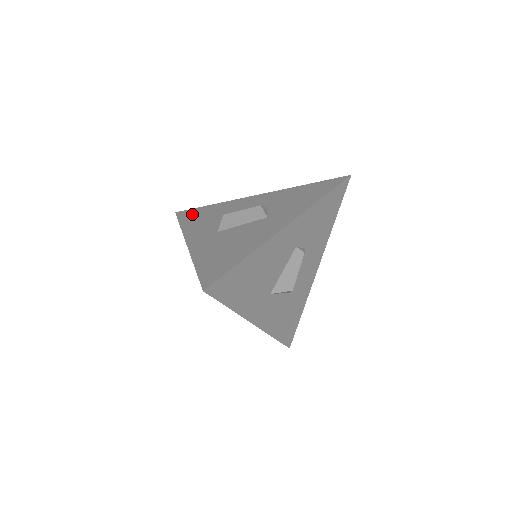
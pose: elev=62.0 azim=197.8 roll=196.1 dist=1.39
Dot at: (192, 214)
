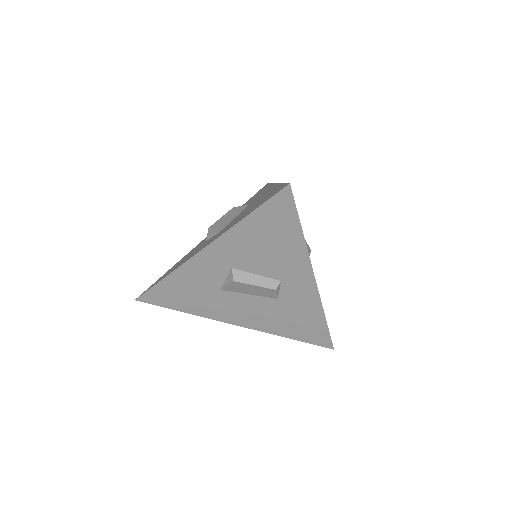
Dot at: (161, 277)
